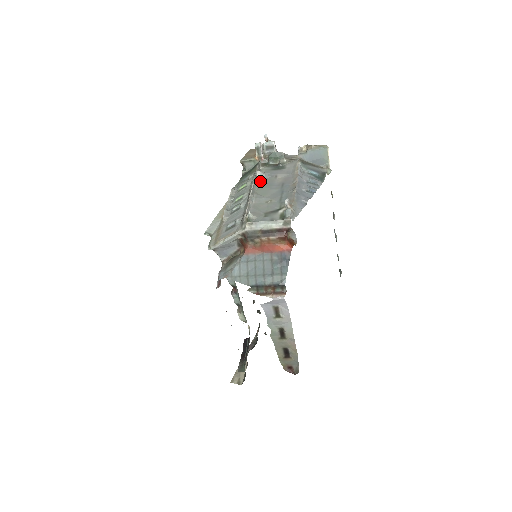
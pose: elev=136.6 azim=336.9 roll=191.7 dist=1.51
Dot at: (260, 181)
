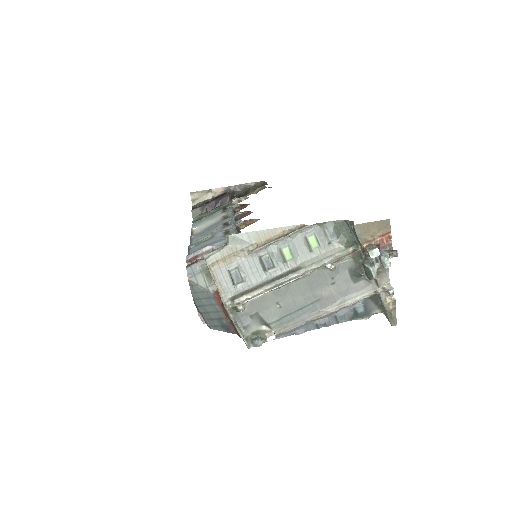
Dot at: (318, 271)
